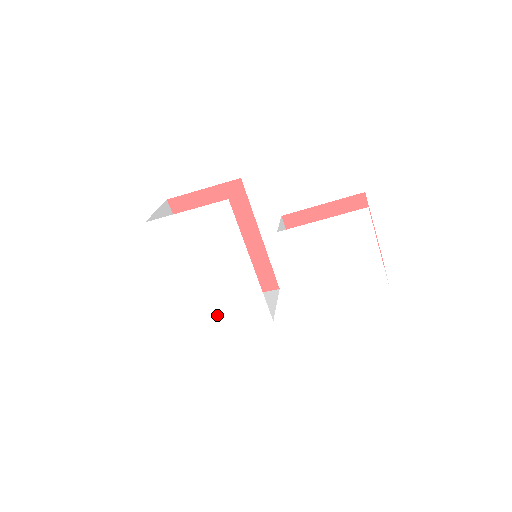
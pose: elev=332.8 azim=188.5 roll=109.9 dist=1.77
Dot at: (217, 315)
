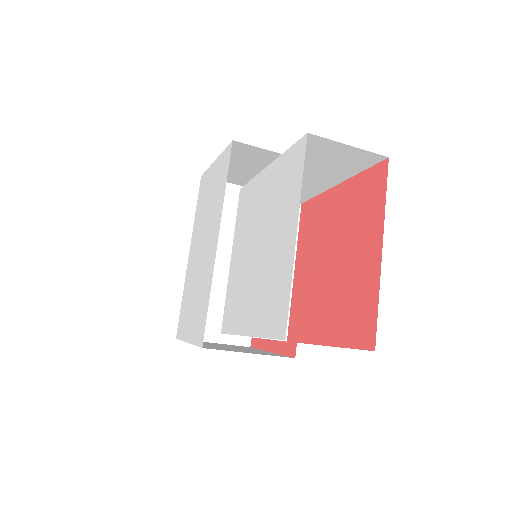
Dot at: (188, 314)
